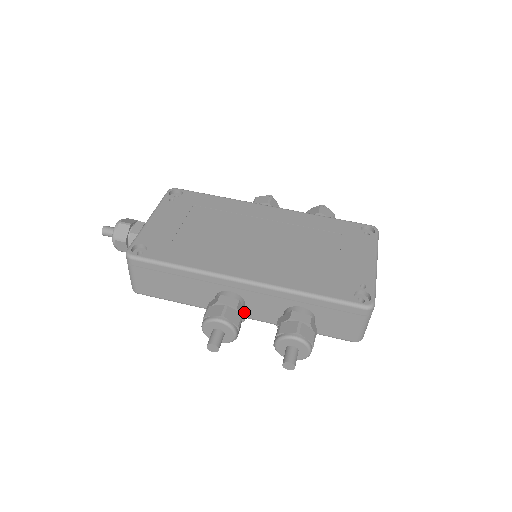
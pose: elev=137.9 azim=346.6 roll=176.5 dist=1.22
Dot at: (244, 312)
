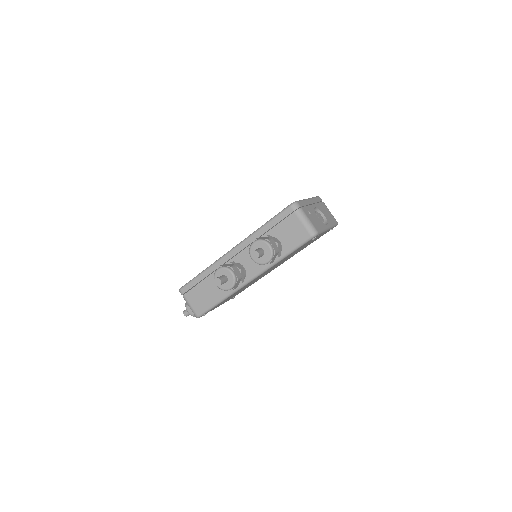
Dot at: (241, 267)
